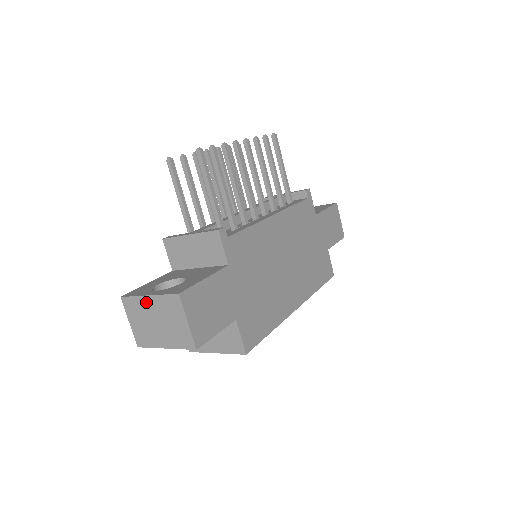
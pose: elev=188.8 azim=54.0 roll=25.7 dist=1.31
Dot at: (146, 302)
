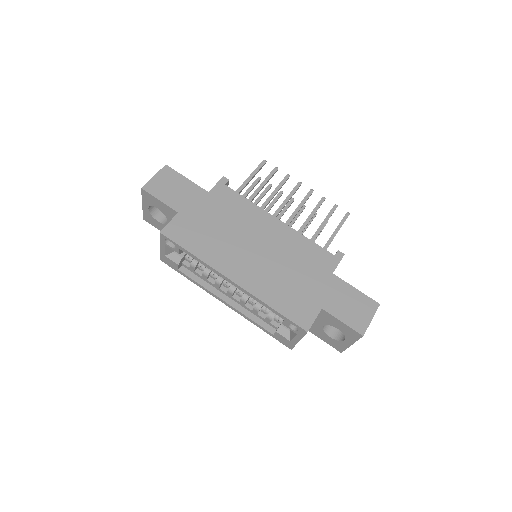
Dot at: occluded
